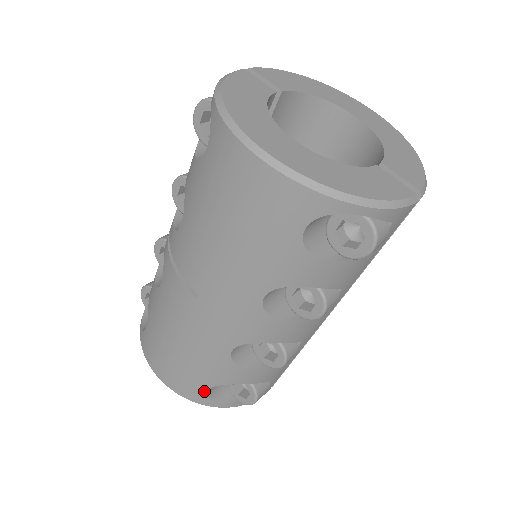
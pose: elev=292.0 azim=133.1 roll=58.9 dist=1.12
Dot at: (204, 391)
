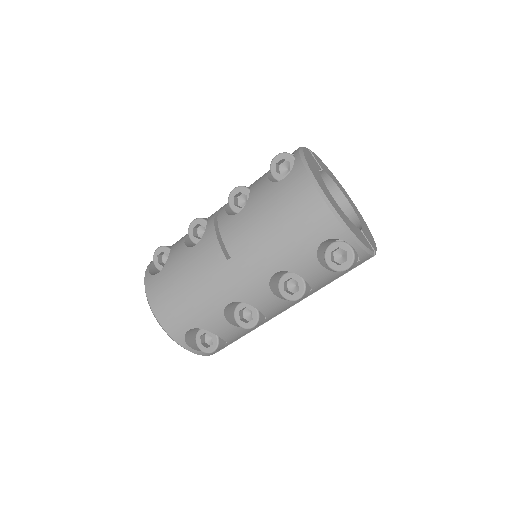
Dot at: (185, 330)
